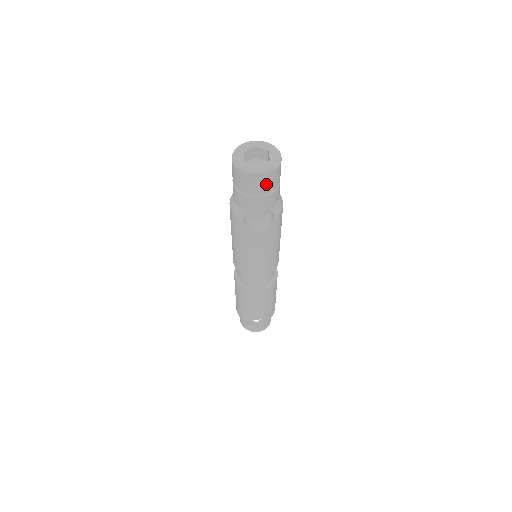
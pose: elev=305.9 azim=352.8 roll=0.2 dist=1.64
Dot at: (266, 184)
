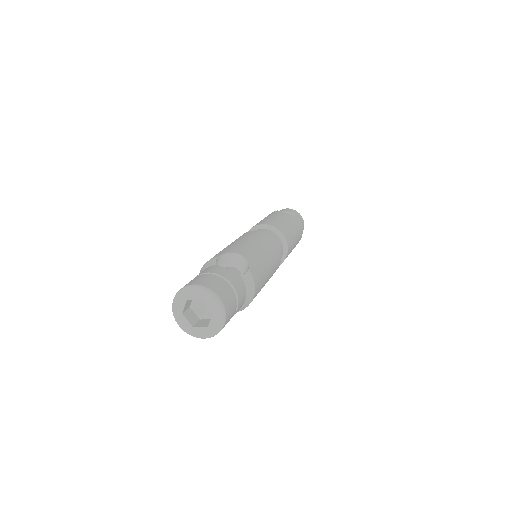
Dot at: occluded
